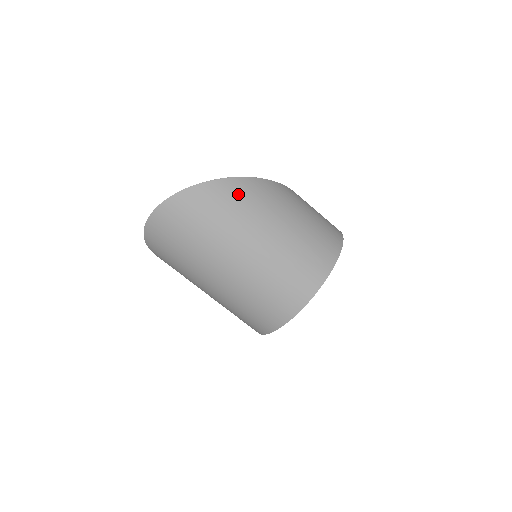
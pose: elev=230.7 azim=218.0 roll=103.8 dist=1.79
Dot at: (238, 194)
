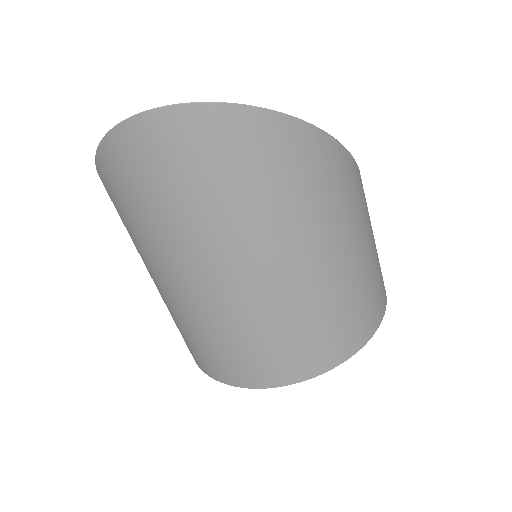
Dot at: (317, 165)
